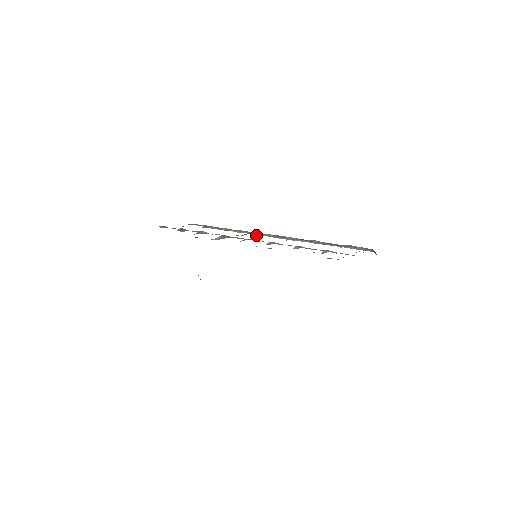
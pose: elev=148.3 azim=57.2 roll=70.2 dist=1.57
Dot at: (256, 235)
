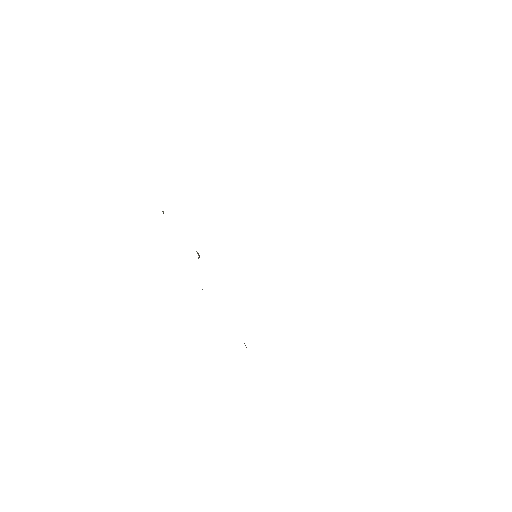
Dot at: occluded
